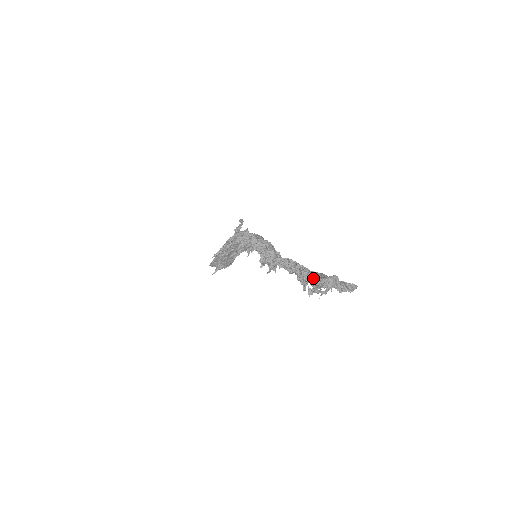
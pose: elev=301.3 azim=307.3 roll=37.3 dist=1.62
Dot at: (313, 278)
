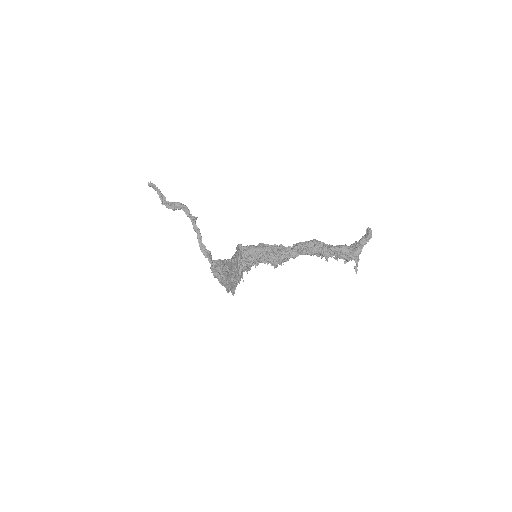
Dot at: (339, 257)
